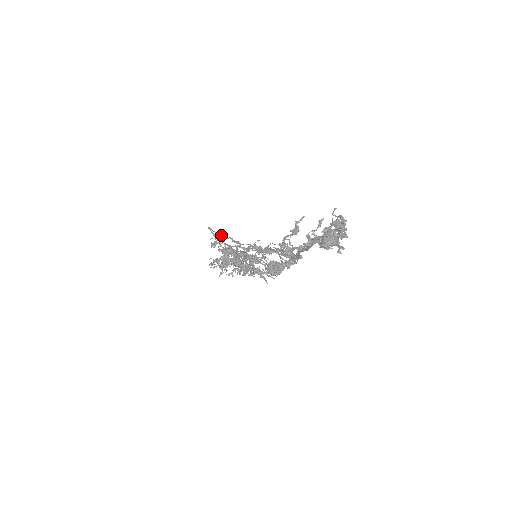
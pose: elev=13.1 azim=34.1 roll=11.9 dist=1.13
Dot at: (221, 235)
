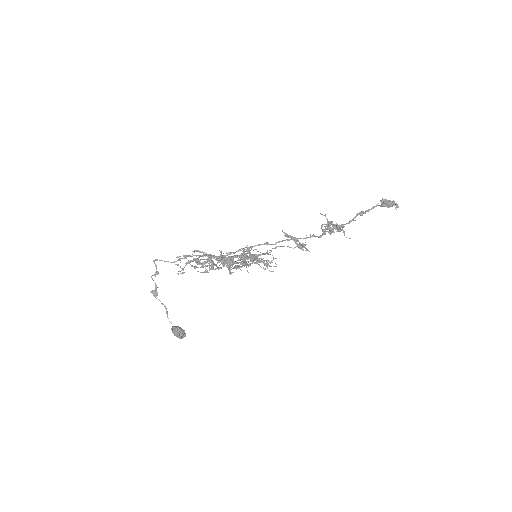
Dot at: occluded
